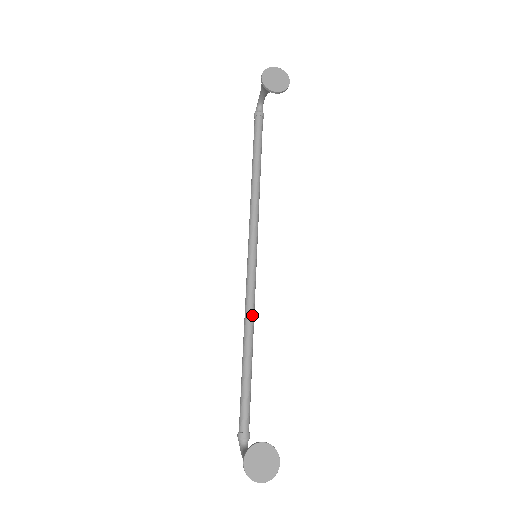
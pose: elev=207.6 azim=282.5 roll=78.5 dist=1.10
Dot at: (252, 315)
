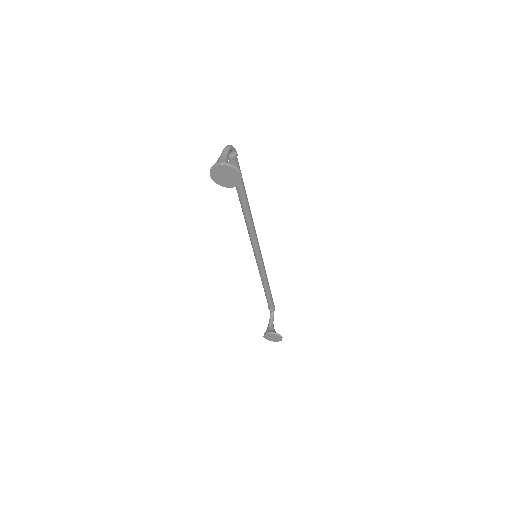
Dot at: (263, 274)
